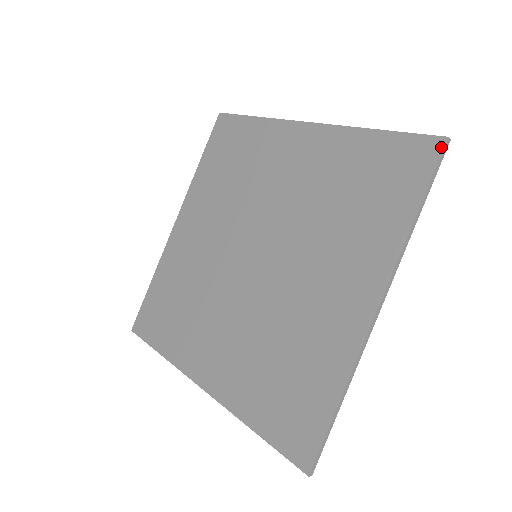
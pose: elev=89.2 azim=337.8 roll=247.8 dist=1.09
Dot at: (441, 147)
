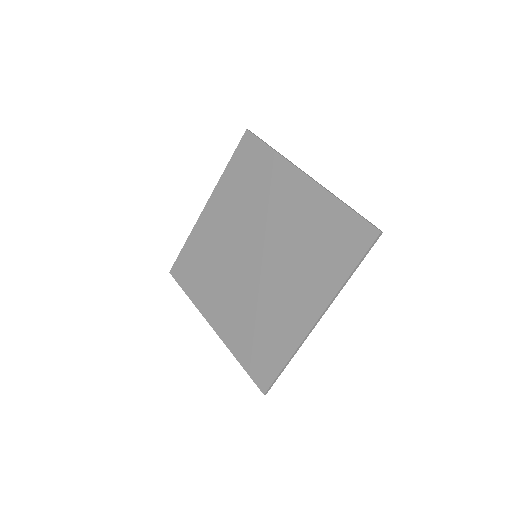
Dot at: (375, 236)
